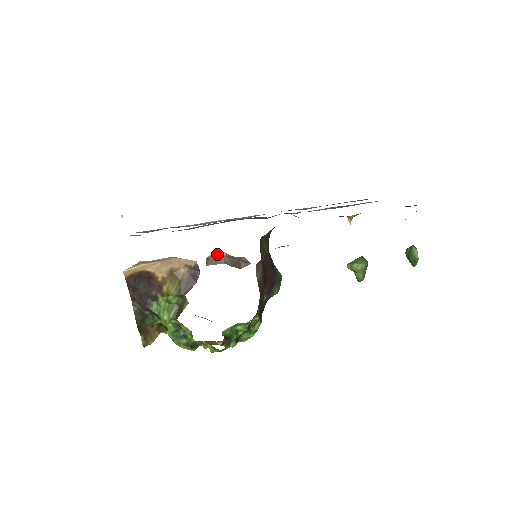
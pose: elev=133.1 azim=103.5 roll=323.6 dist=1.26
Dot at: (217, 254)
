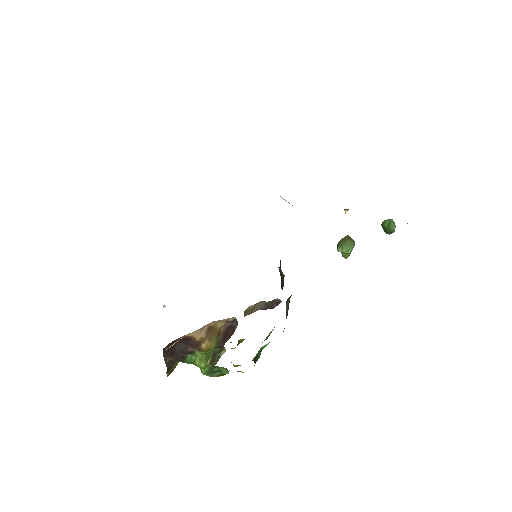
Dot at: (254, 304)
